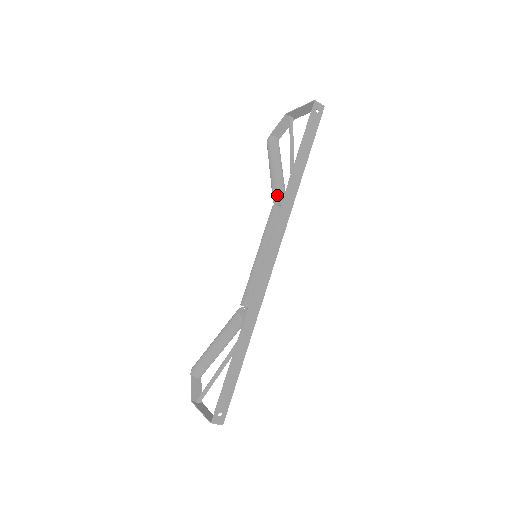
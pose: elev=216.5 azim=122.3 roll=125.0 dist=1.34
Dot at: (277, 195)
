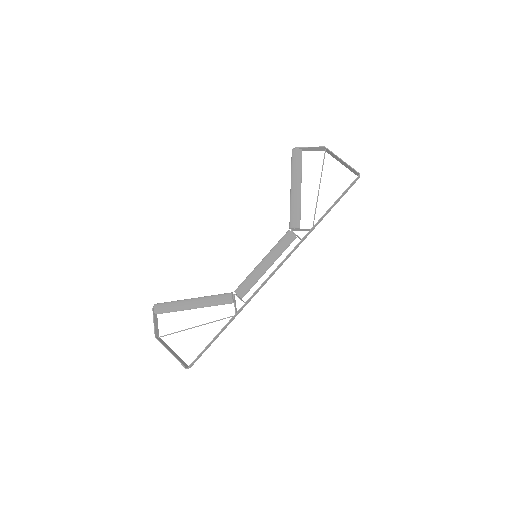
Dot at: (298, 226)
